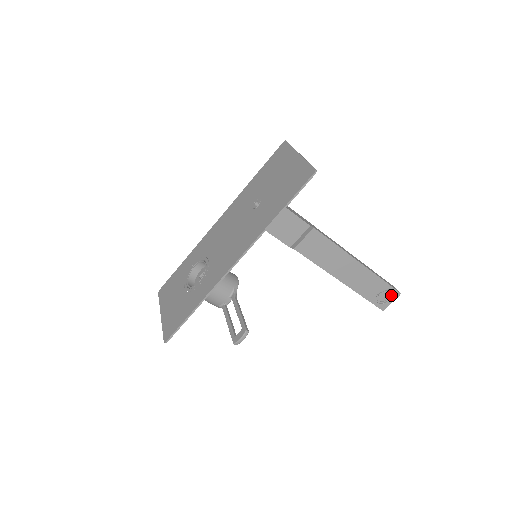
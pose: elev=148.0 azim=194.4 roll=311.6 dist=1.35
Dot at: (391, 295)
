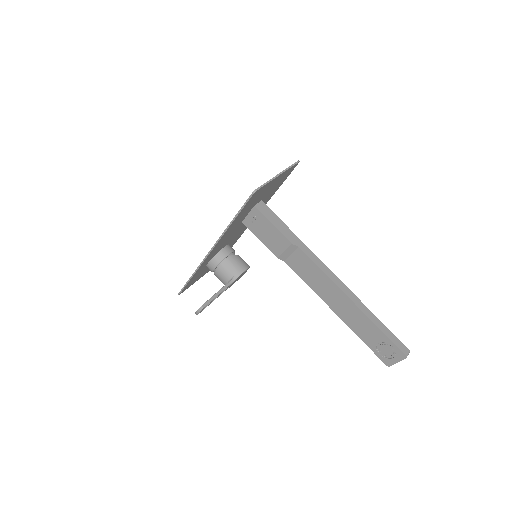
Dot at: (396, 353)
